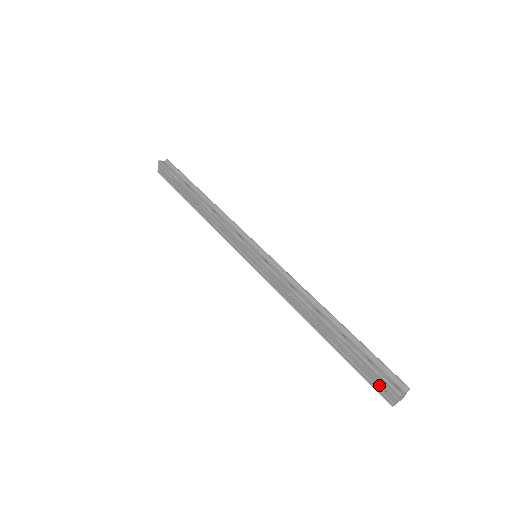
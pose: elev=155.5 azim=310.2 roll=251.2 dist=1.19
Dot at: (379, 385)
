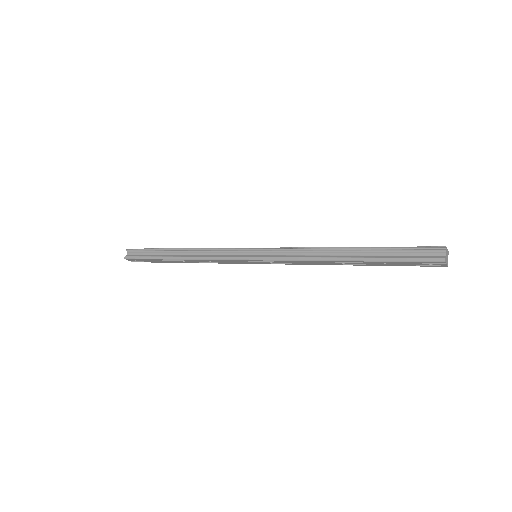
Dot at: (425, 265)
